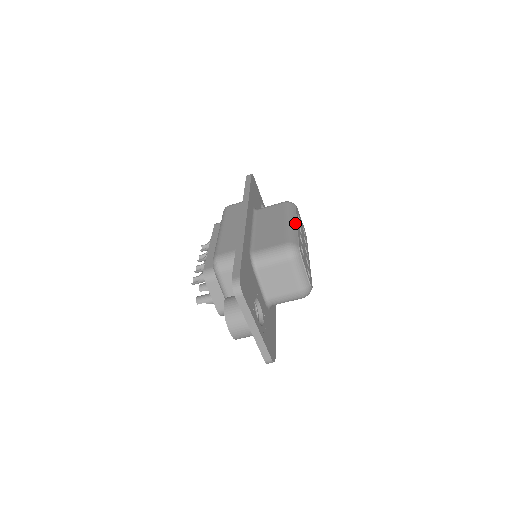
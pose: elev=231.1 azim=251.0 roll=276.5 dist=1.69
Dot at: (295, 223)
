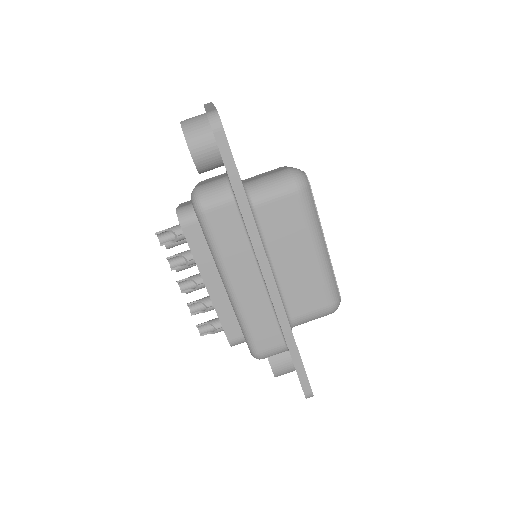
Dot at: occluded
